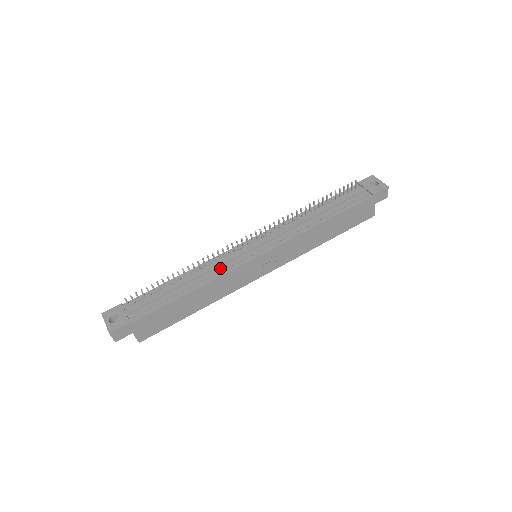
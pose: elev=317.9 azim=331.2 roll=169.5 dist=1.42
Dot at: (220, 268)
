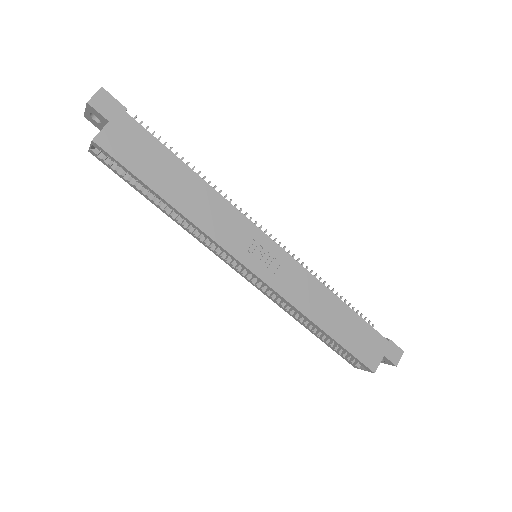
Dot at: occluded
